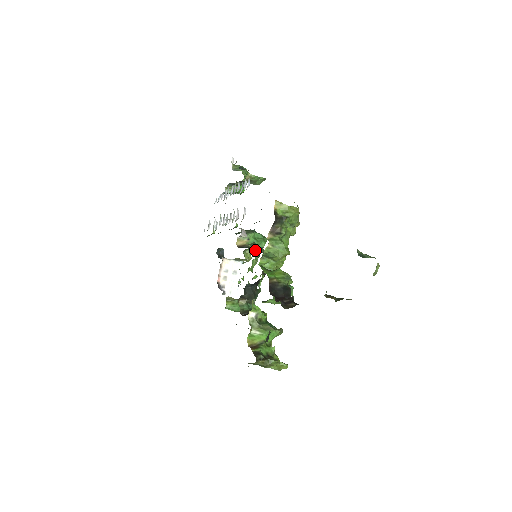
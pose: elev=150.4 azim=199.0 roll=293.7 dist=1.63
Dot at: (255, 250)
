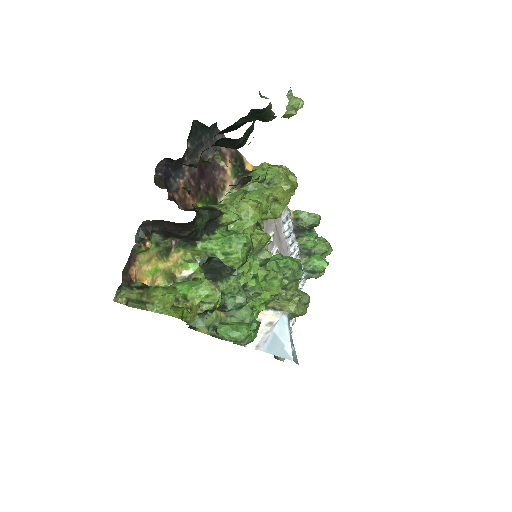
Dot at: occluded
